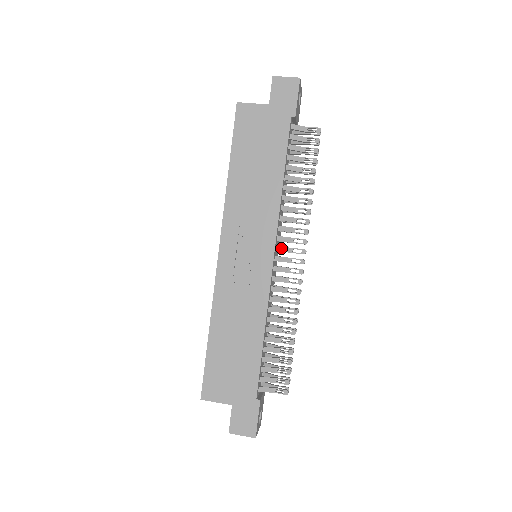
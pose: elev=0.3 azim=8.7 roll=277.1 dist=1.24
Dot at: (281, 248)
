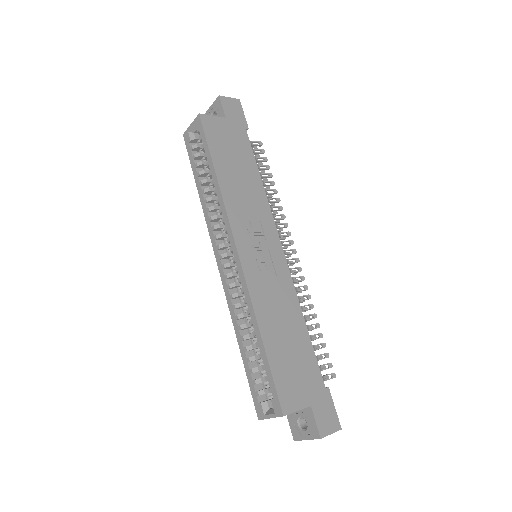
Dot at: occluded
